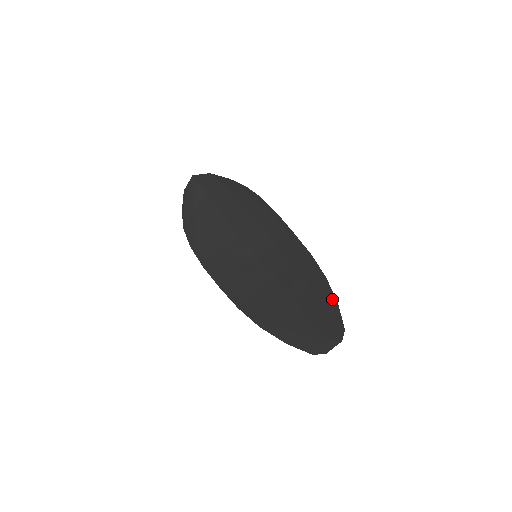
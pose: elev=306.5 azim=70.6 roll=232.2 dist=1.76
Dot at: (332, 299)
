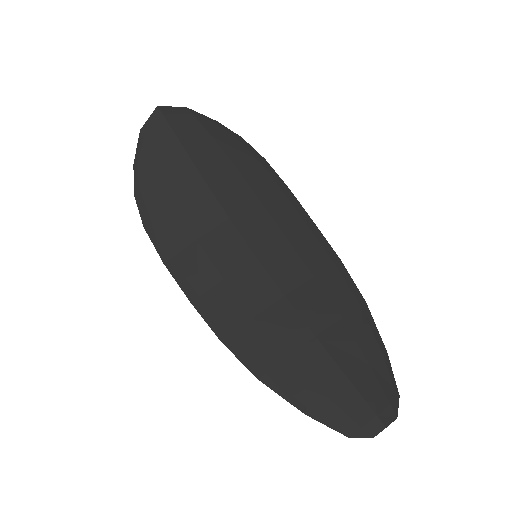
Dot at: (377, 341)
